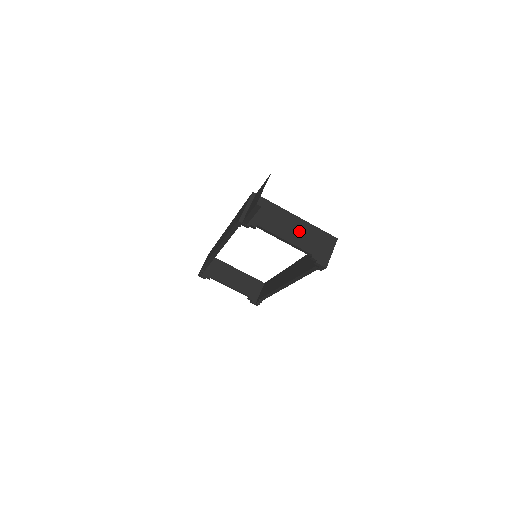
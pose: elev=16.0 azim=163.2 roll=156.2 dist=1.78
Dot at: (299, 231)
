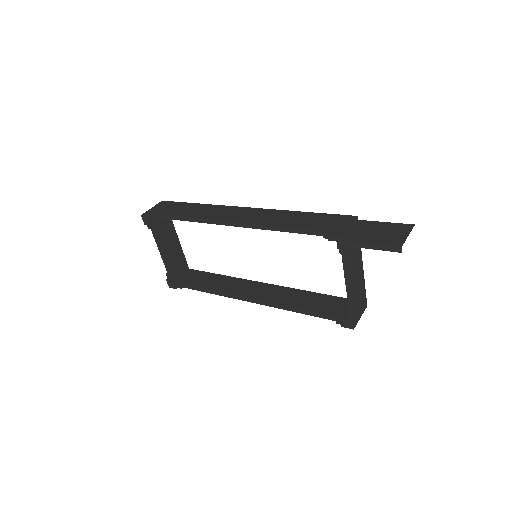
Dot at: (358, 280)
